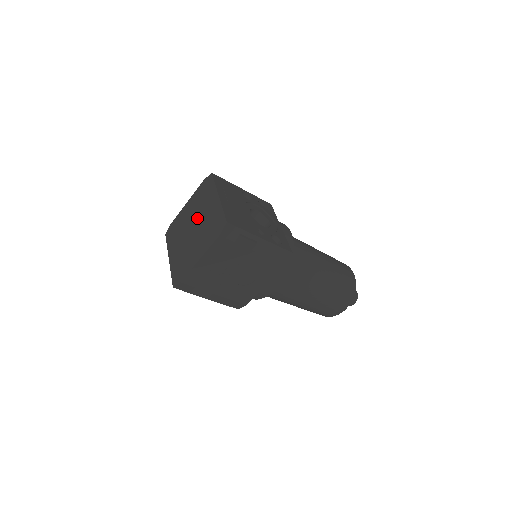
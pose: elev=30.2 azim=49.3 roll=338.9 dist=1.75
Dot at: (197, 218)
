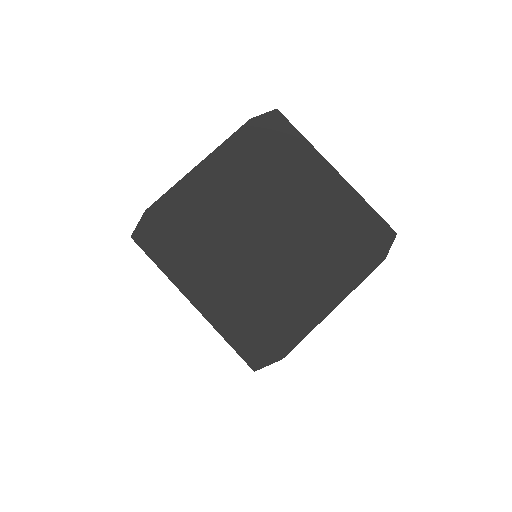
Dot at: (273, 211)
